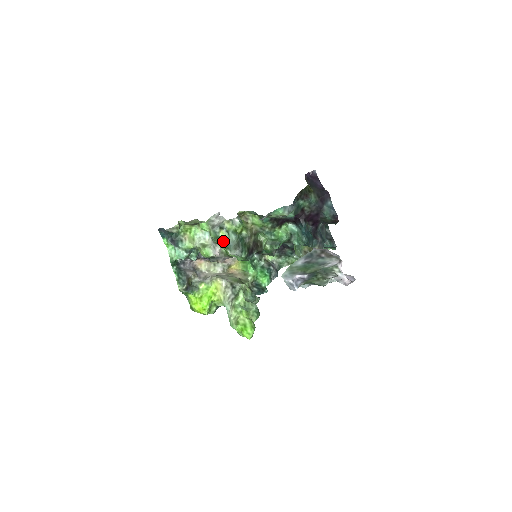
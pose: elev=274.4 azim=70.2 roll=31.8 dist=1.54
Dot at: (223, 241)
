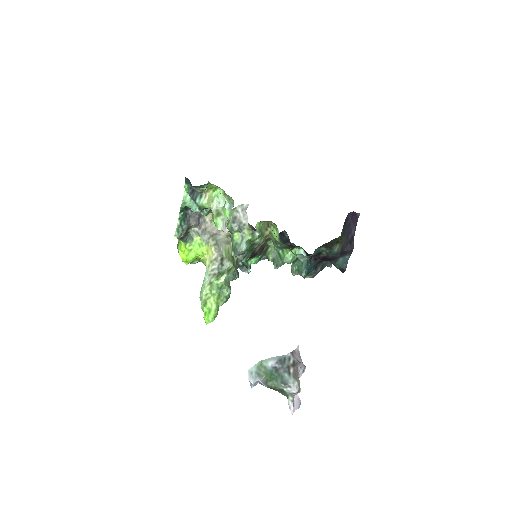
Dot at: (234, 241)
